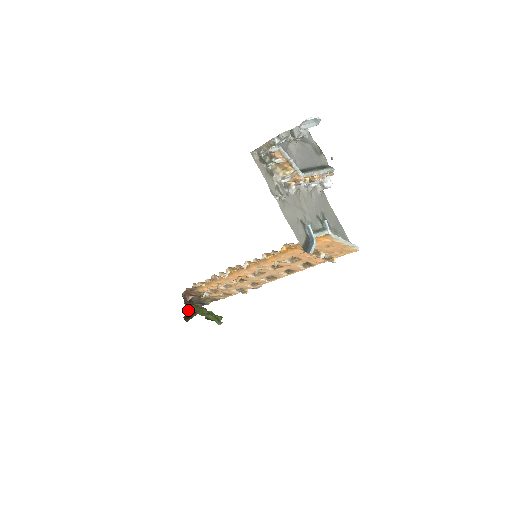
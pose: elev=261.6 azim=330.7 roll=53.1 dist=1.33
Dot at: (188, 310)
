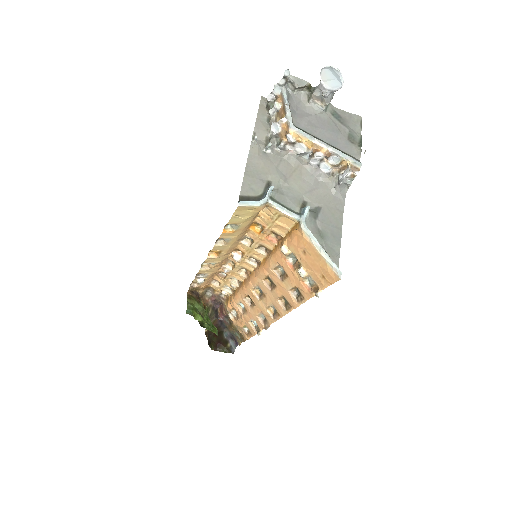
Dot at: (218, 335)
